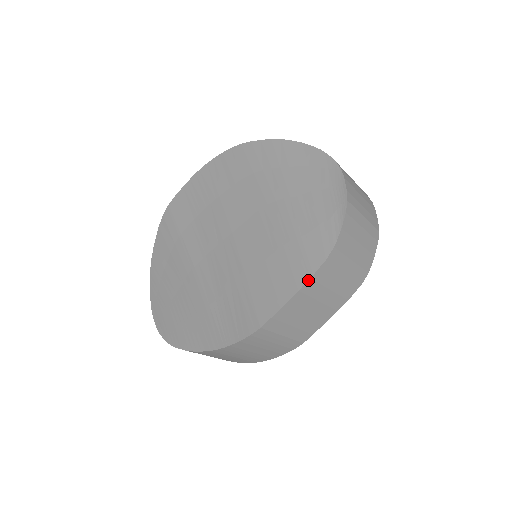
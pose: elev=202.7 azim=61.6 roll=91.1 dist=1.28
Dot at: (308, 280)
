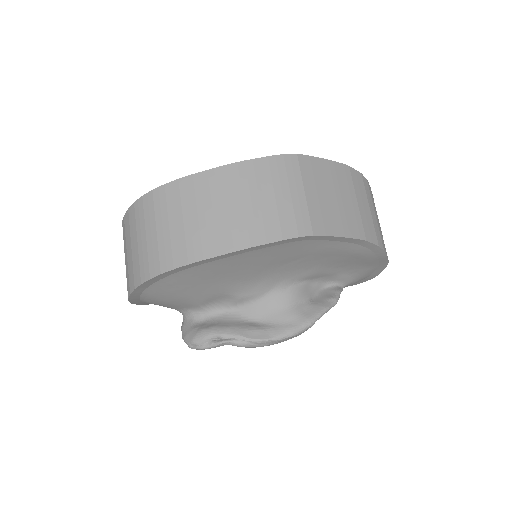
Dot at: (347, 165)
